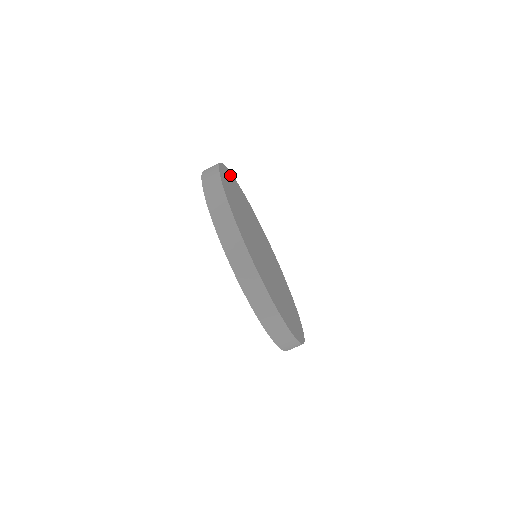
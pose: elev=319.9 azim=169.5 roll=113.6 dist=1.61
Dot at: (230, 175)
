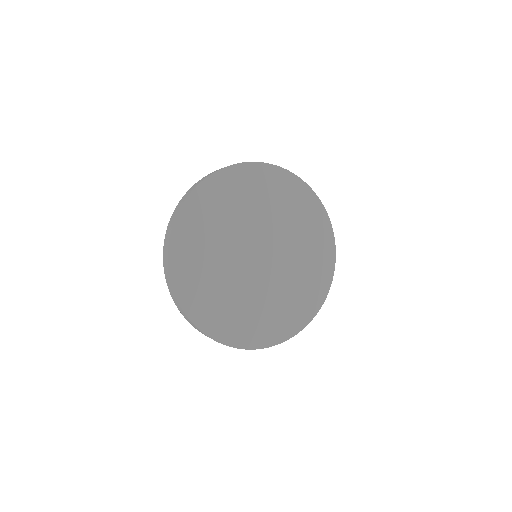
Dot at: (241, 172)
